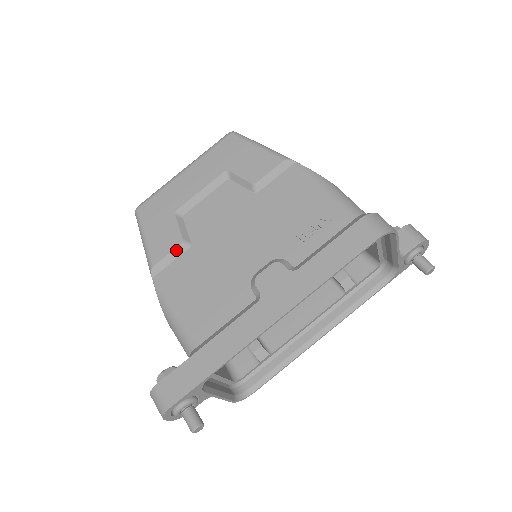
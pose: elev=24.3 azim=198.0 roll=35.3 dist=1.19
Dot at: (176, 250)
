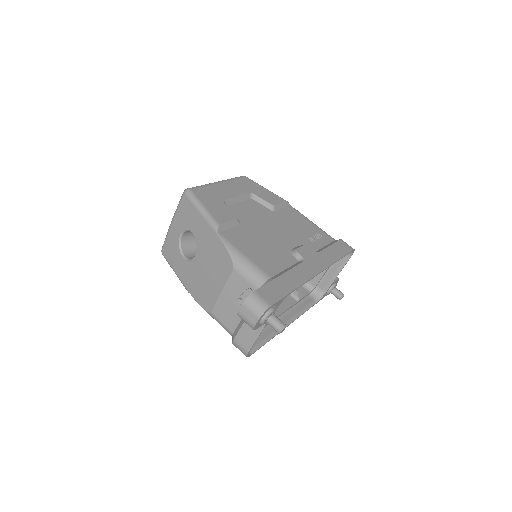
Dot at: (233, 221)
